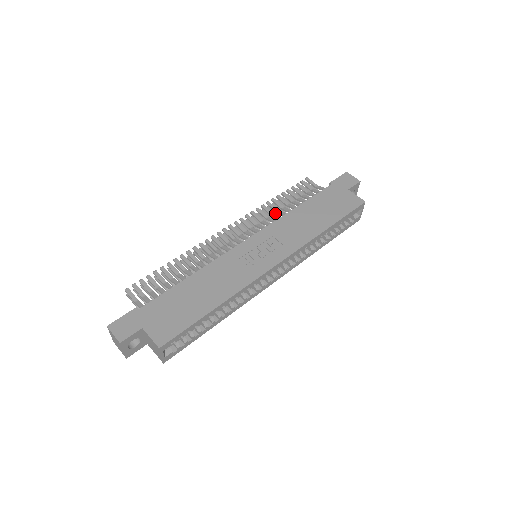
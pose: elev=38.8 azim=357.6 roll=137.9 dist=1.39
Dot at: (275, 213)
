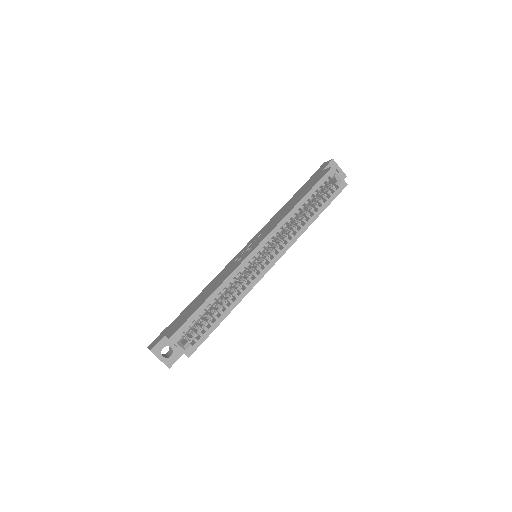
Dot at: occluded
